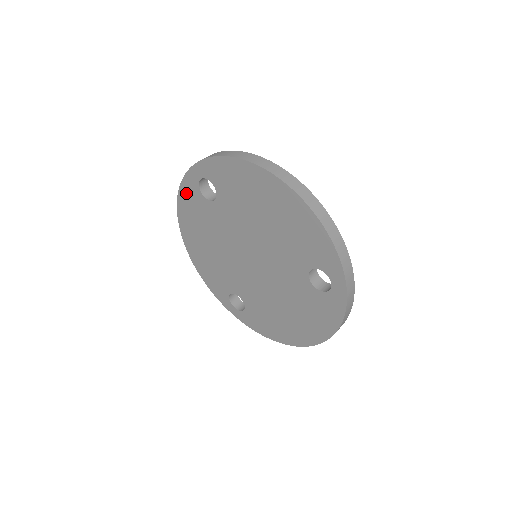
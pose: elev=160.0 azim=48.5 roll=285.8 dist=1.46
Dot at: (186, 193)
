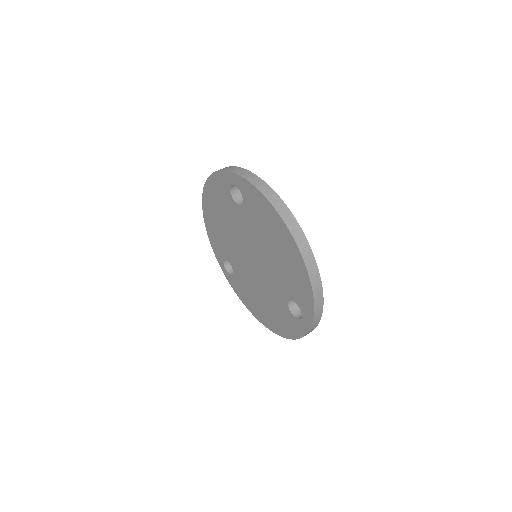
Dot at: (218, 181)
